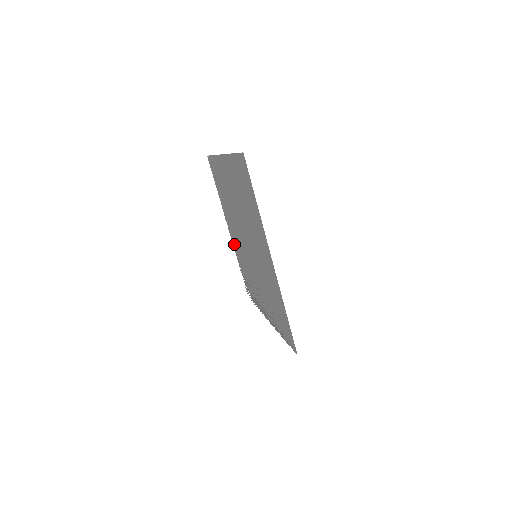
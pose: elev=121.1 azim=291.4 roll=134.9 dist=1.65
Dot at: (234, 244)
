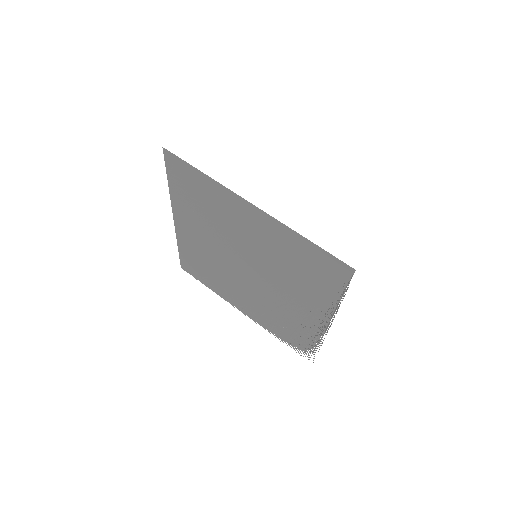
Dot at: (255, 318)
